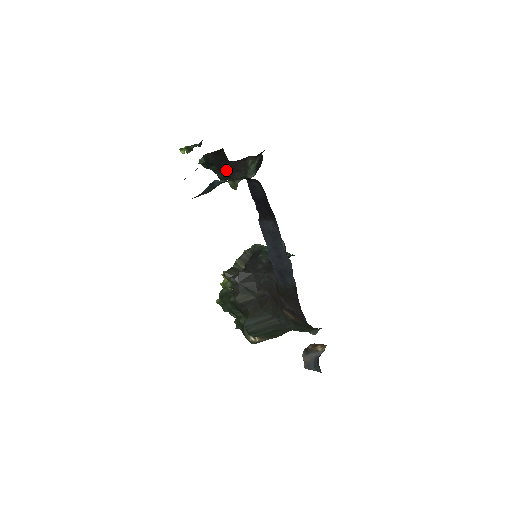
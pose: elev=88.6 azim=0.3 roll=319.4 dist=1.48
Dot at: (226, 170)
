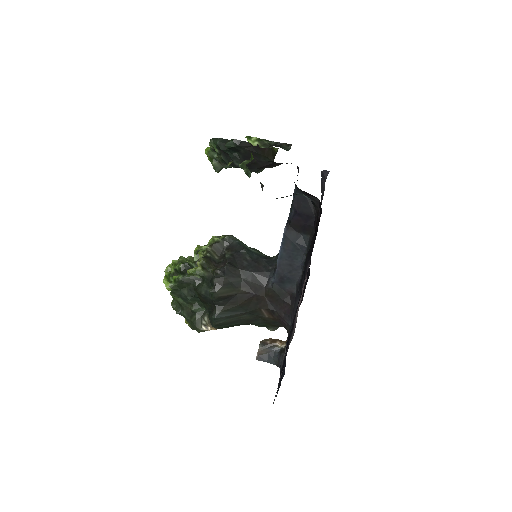
Dot at: (252, 163)
